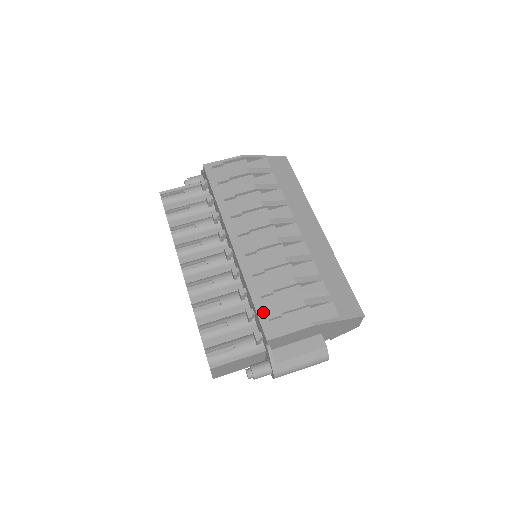
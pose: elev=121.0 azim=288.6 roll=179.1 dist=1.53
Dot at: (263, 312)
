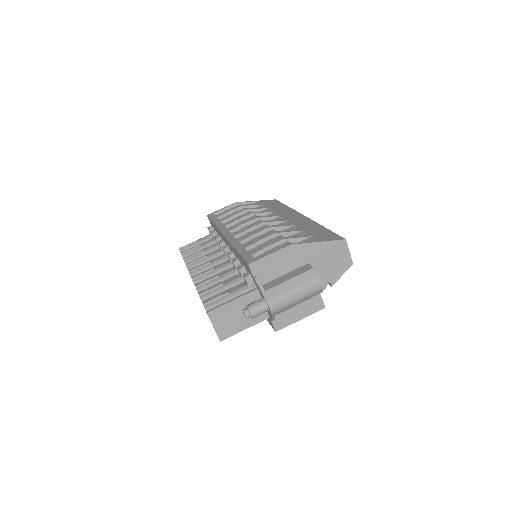
Dot at: (246, 253)
